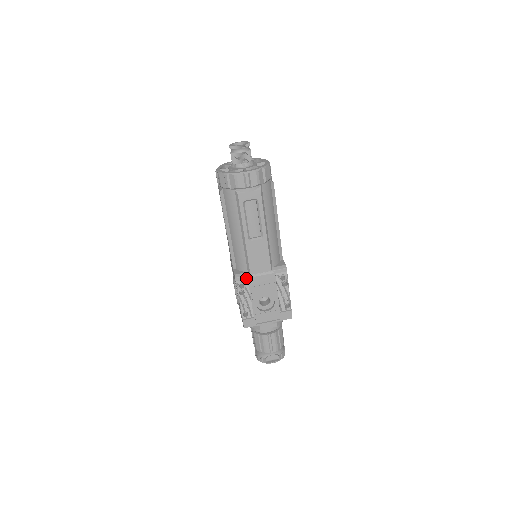
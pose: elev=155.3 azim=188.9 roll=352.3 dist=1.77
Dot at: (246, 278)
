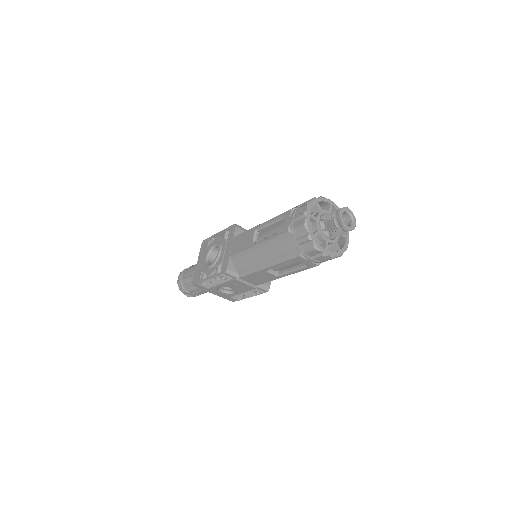
Dot at: (233, 277)
